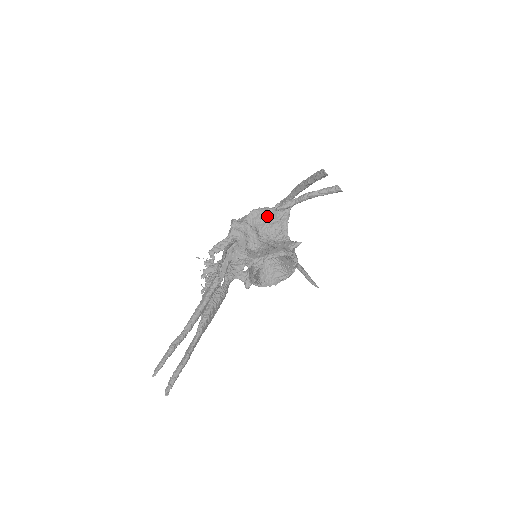
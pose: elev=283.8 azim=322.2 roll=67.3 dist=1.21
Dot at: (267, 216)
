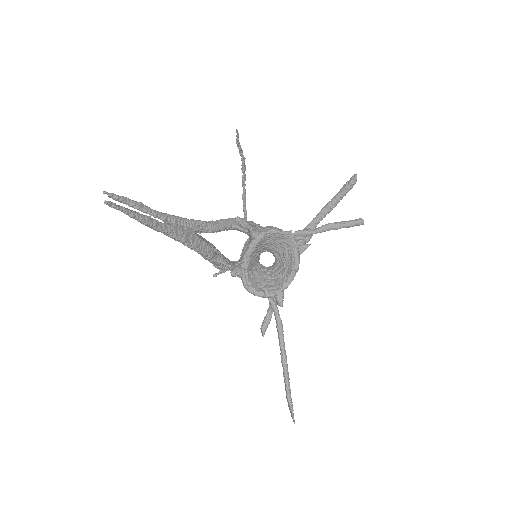
Dot at: occluded
